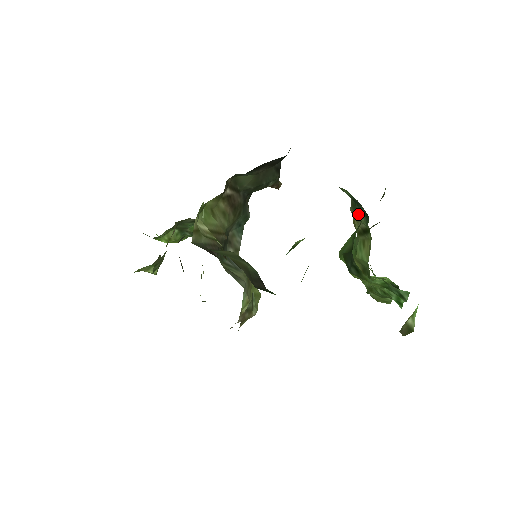
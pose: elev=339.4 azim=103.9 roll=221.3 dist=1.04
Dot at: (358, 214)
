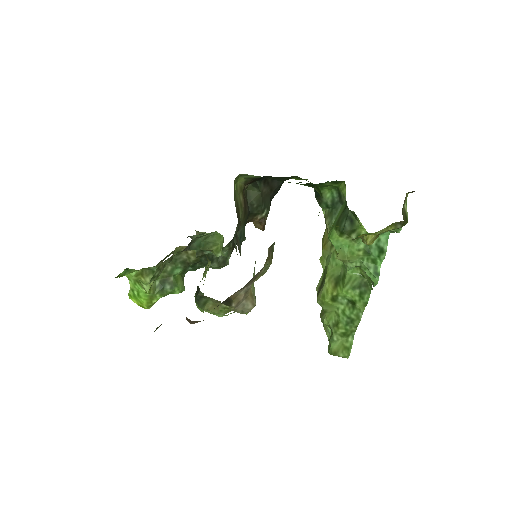
Dot at: (335, 217)
